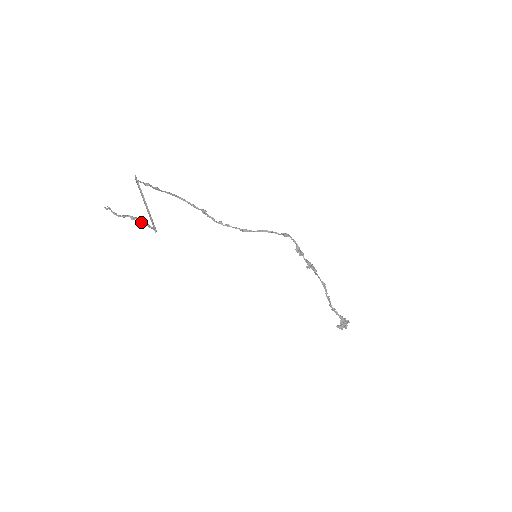
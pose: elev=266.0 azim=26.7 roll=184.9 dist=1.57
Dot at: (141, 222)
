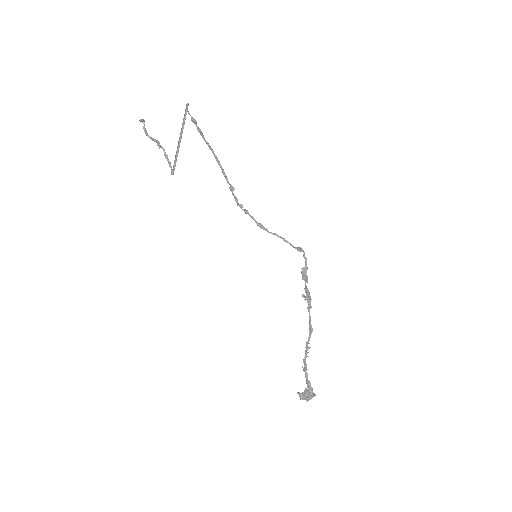
Dot at: (164, 154)
